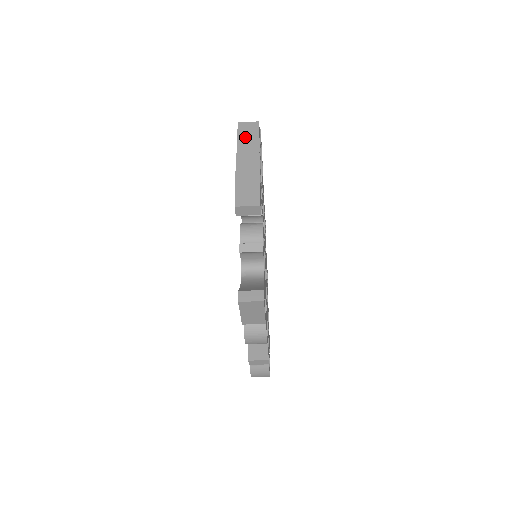
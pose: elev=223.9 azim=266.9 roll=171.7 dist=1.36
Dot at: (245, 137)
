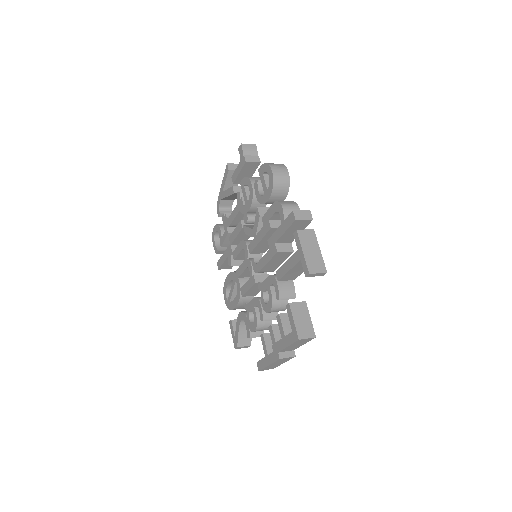
Dot at: (295, 345)
